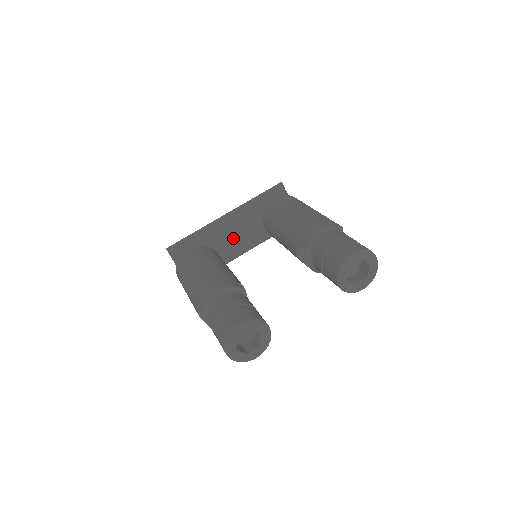
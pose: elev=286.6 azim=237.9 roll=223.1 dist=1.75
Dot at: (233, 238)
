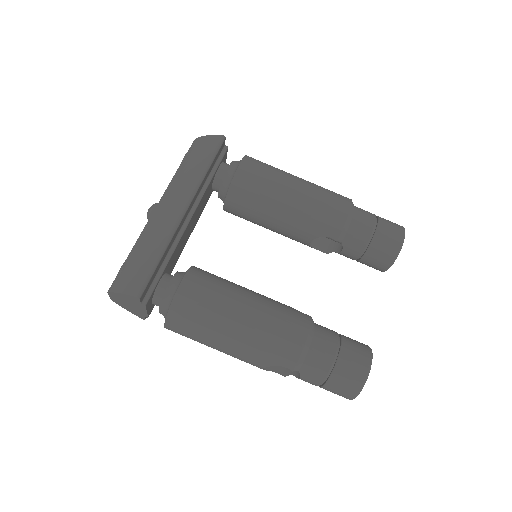
Dot at: (187, 233)
